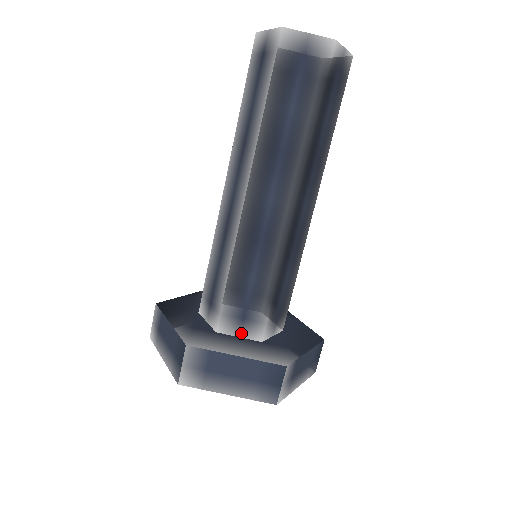
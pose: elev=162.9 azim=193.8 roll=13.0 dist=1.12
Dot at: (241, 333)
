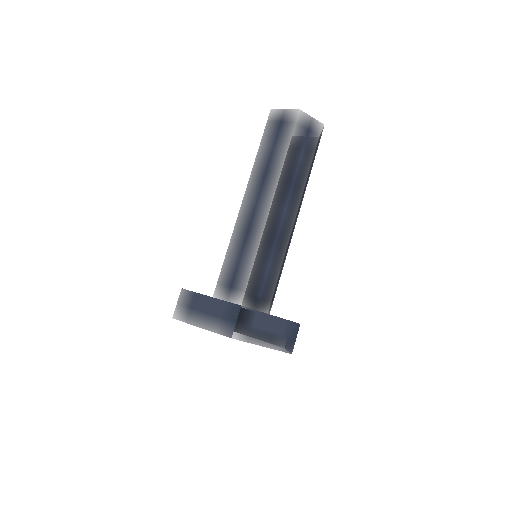
Dot at: (257, 307)
